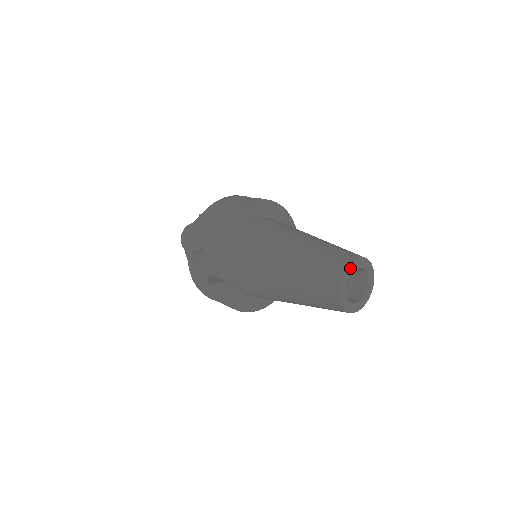
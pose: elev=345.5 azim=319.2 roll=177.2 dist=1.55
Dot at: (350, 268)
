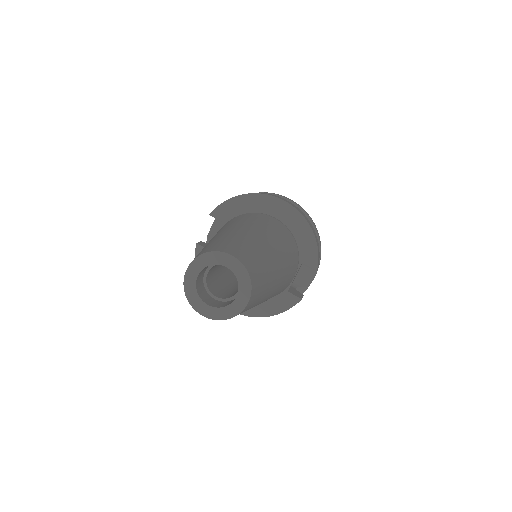
Dot at: (215, 257)
